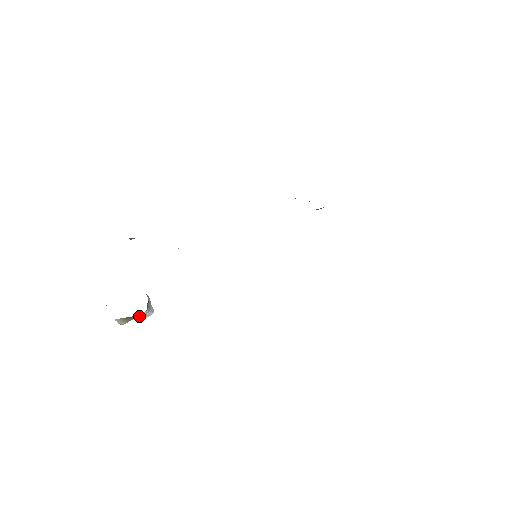
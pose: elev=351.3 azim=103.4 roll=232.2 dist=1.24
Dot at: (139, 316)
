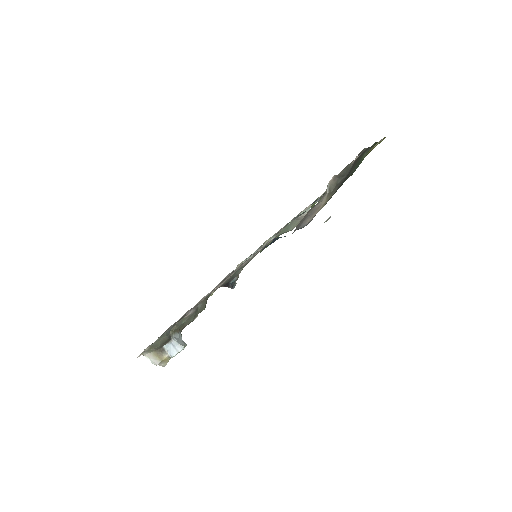
Dot at: (169, 351)
